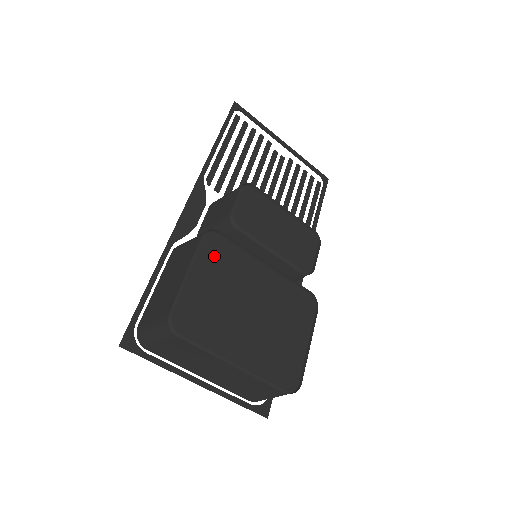
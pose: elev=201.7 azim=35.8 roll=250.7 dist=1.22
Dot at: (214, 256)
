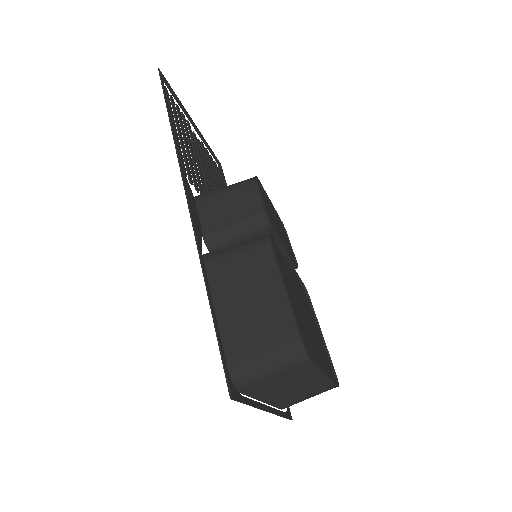
Dot at: (281, 264)
